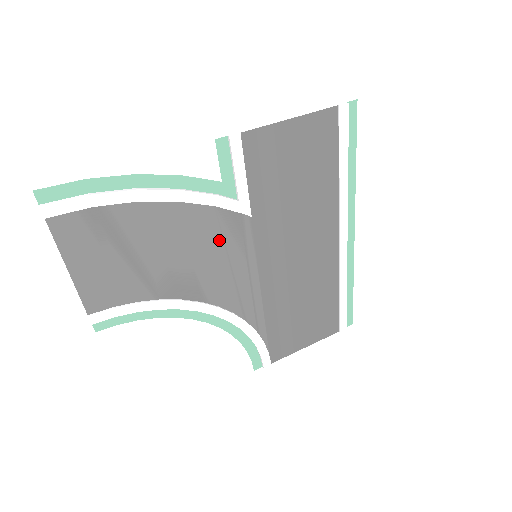
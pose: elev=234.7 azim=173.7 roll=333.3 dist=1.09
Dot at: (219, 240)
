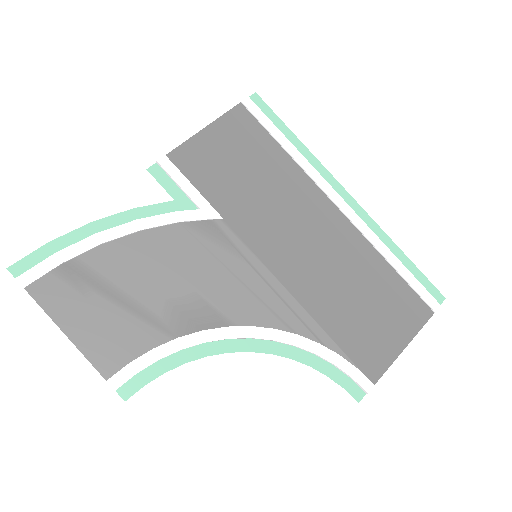
Dot at: (205, 253)
